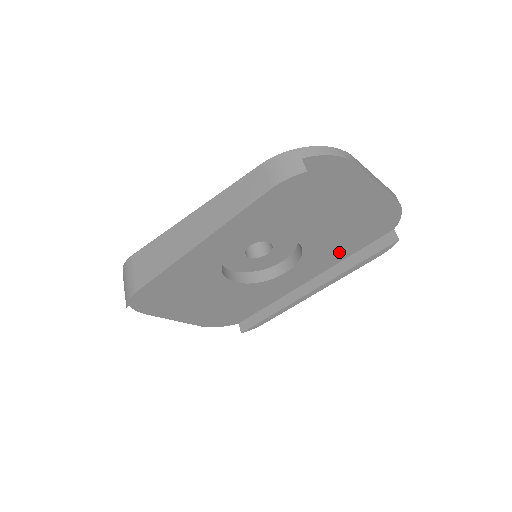
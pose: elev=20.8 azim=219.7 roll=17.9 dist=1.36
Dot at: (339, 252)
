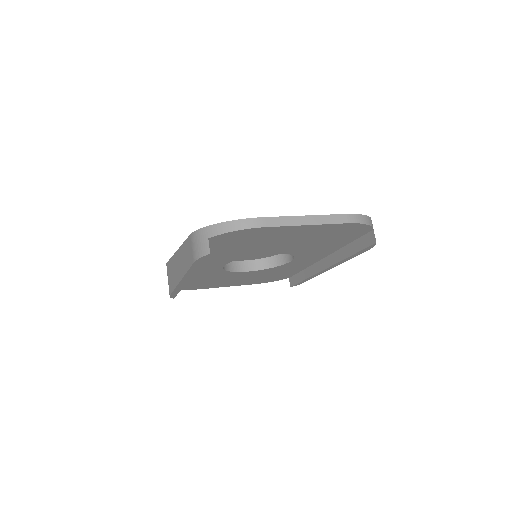
Dot at: (330, 246)
